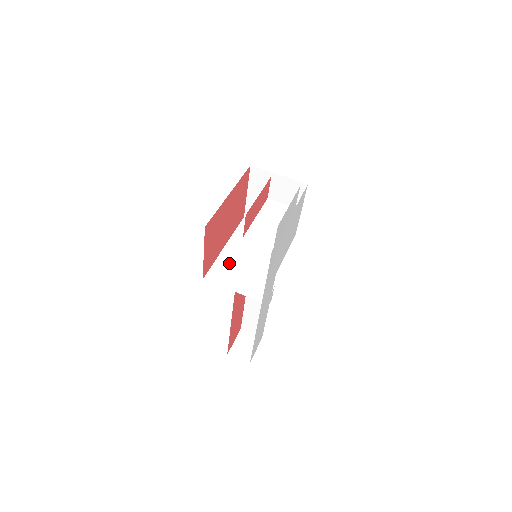
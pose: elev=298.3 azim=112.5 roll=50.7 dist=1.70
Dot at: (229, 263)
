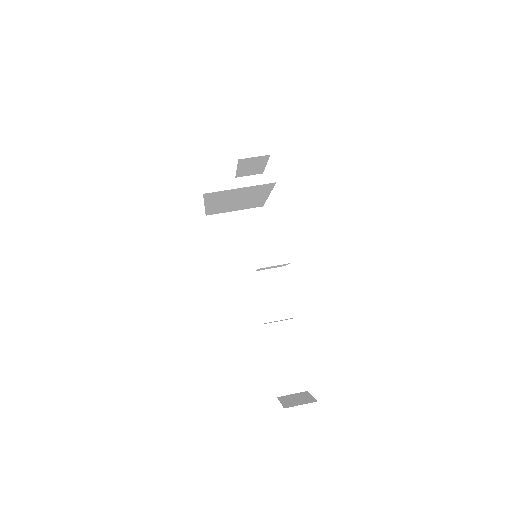
Dot at: occluded
